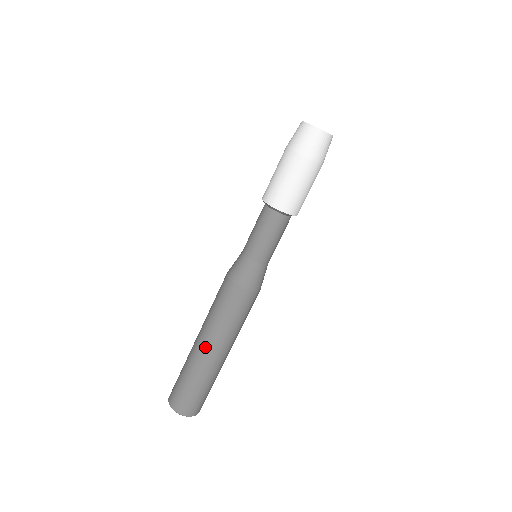
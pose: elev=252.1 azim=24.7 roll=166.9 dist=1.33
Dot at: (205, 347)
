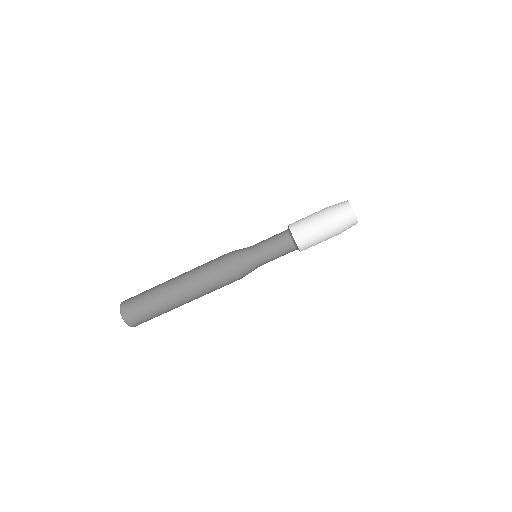
Dot at: (177, 278)
